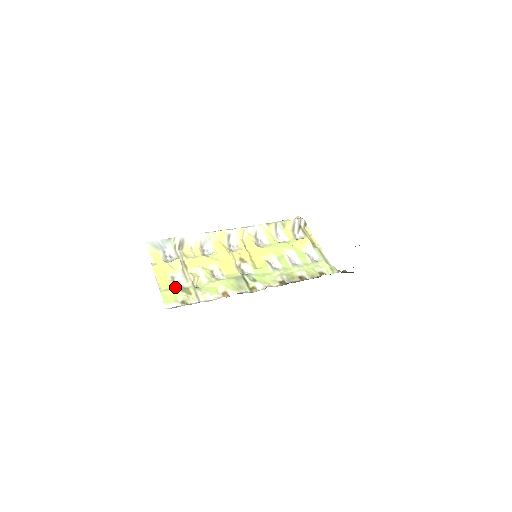
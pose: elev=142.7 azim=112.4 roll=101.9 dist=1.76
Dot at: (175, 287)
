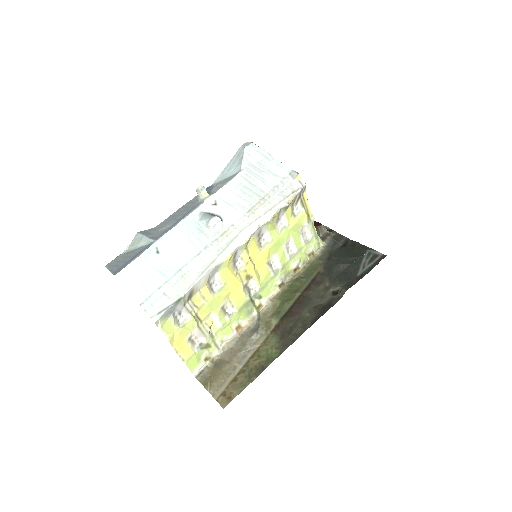
Dot at: (195, 348)
